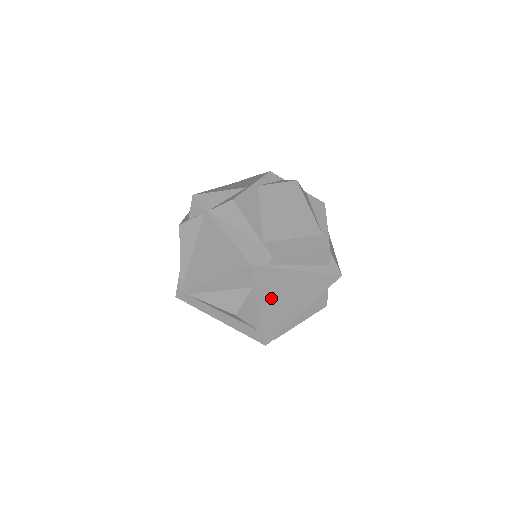
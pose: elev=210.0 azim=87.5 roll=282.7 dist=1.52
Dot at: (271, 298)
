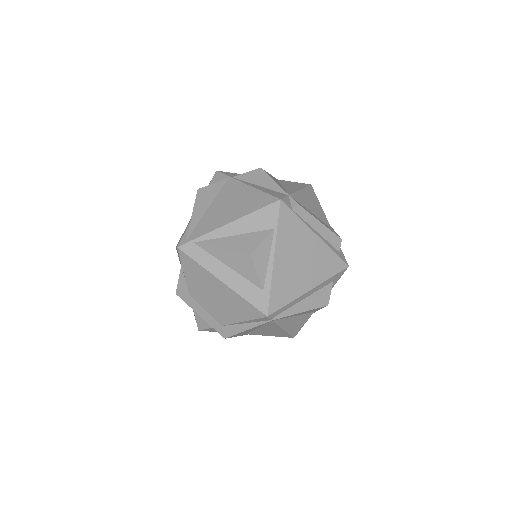
Dot at: (287, 252)
